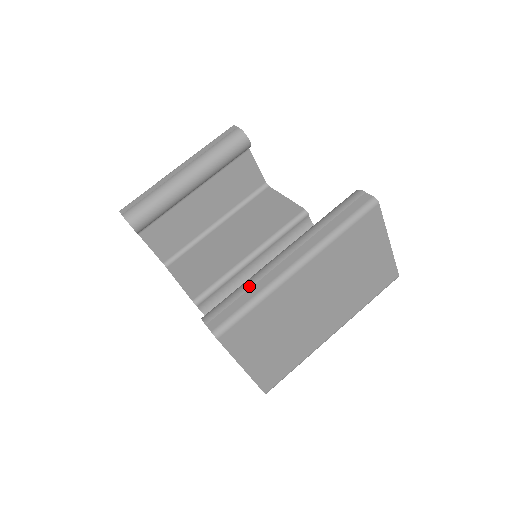
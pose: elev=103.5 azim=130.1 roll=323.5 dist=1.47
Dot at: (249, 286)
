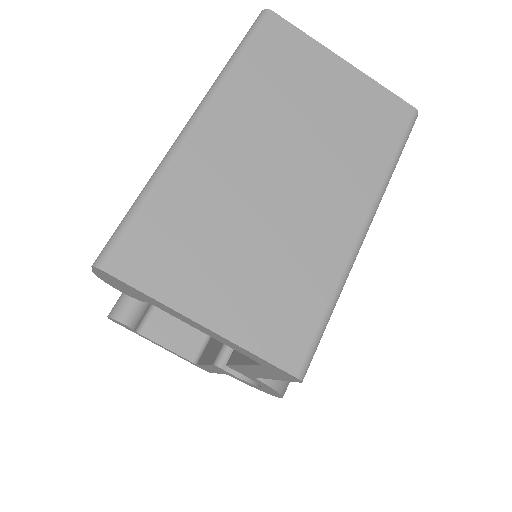
Dot at: occluded
